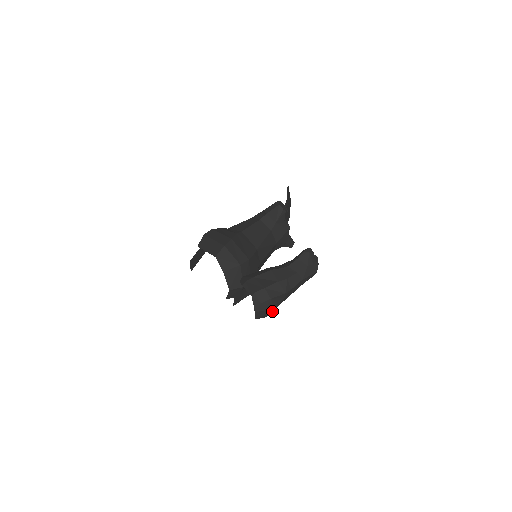
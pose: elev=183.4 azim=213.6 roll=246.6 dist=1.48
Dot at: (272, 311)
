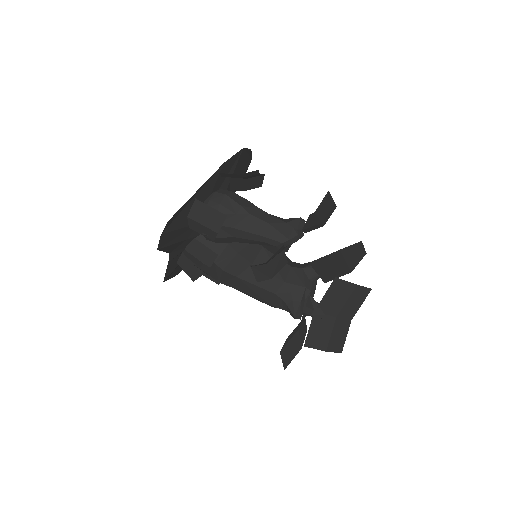
Dot at: occluded
